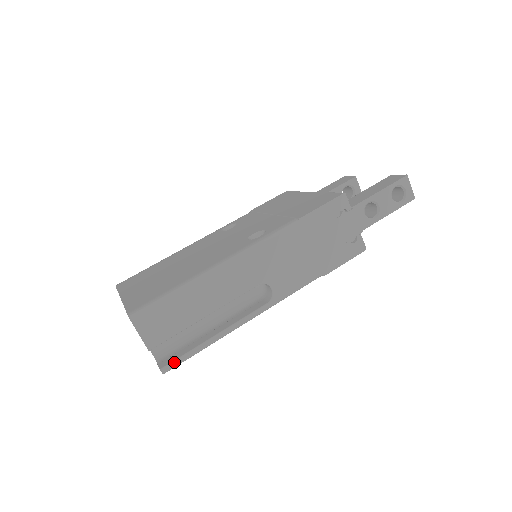
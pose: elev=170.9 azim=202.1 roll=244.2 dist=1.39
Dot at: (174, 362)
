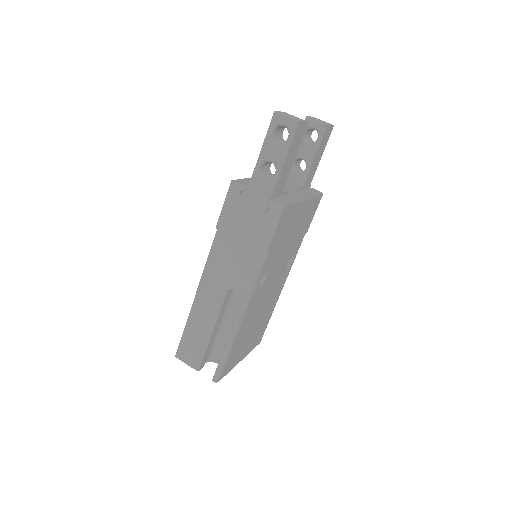
Dot at: (216, 372)
